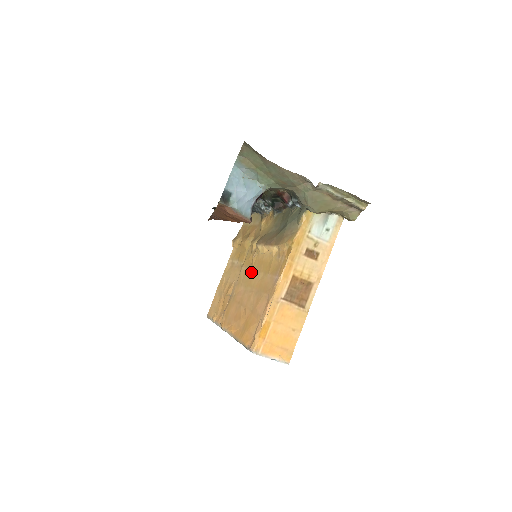
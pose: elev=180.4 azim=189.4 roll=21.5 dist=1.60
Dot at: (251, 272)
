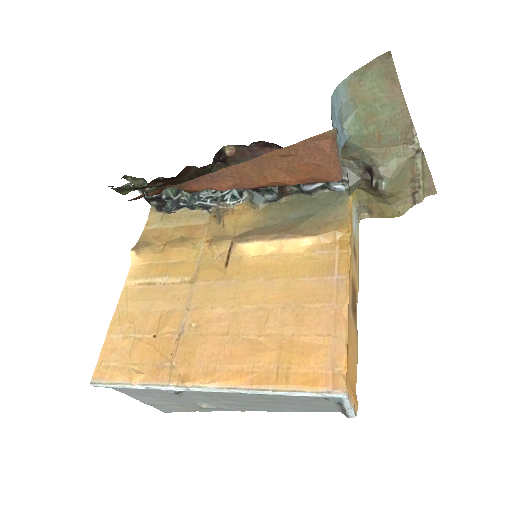
Dot at: (238, 283)
